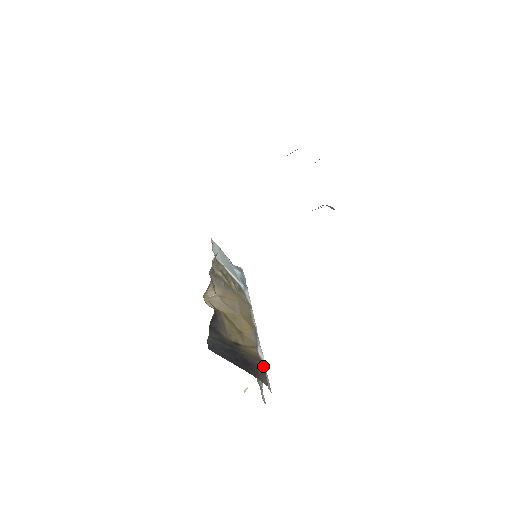
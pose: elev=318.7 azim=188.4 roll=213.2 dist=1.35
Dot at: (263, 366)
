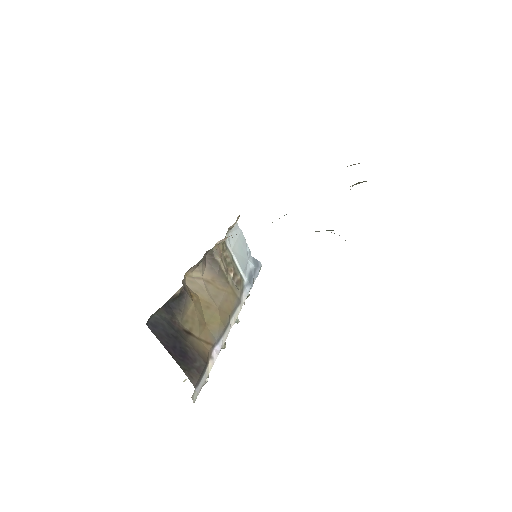
Dot at: (204, 365)
